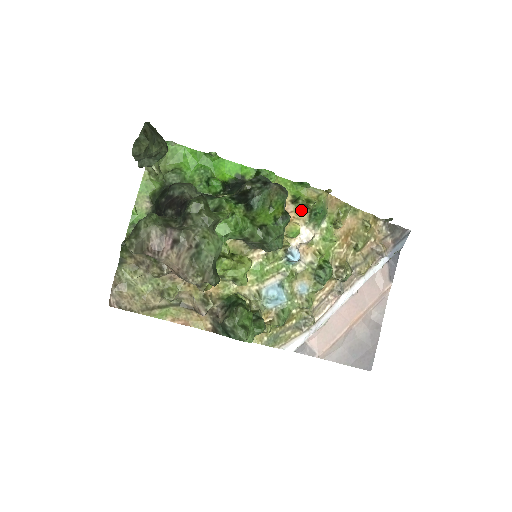
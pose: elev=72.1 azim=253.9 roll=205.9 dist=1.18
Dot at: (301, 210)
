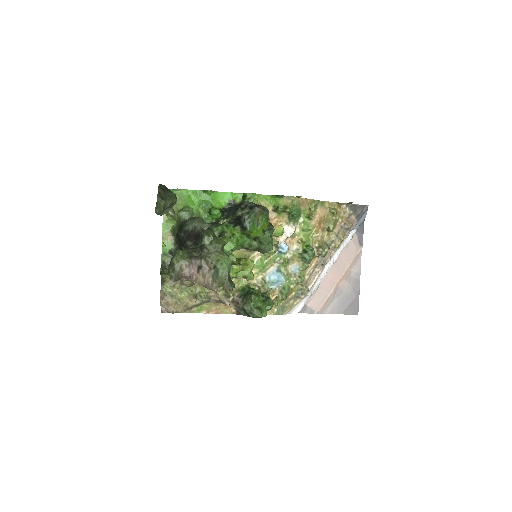
Dot at: (282, 215)
